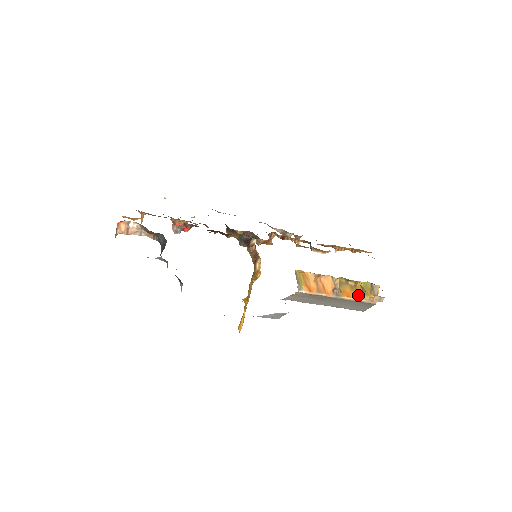
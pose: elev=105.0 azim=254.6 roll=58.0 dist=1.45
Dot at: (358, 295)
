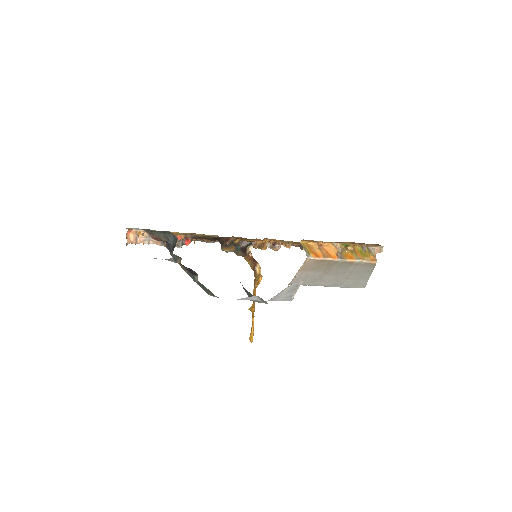
Dot at: (359, 257)
